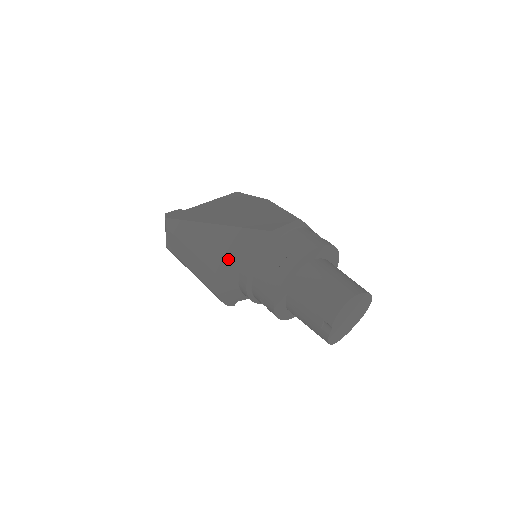
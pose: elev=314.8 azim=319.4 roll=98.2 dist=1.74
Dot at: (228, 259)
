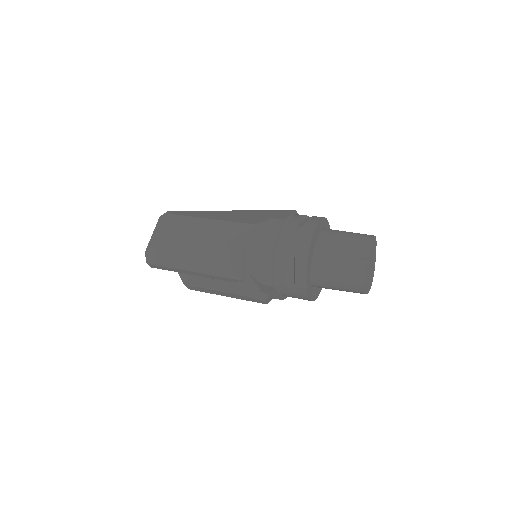
Dot at: (256, 218)
